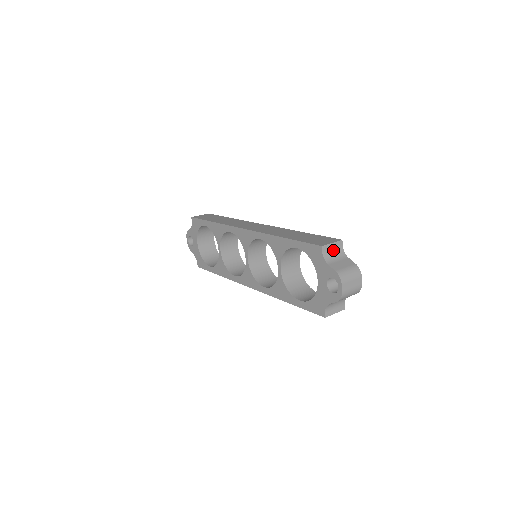
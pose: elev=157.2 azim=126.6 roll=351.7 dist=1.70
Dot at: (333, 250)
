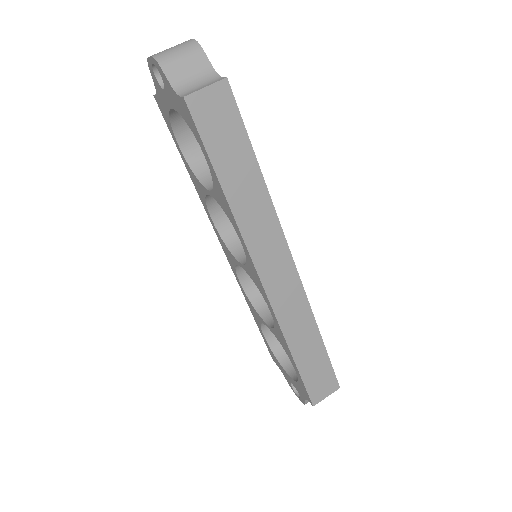
Dot at: occluded
